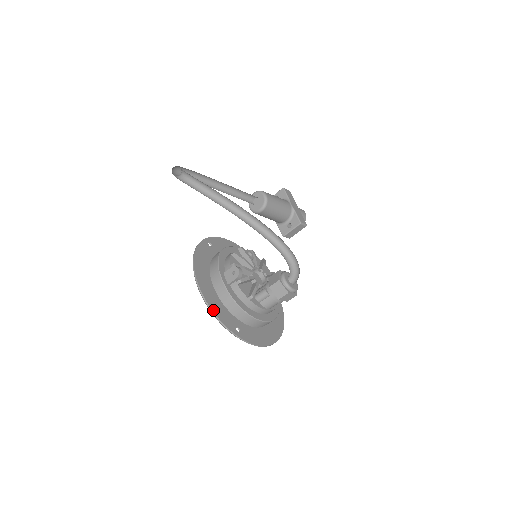
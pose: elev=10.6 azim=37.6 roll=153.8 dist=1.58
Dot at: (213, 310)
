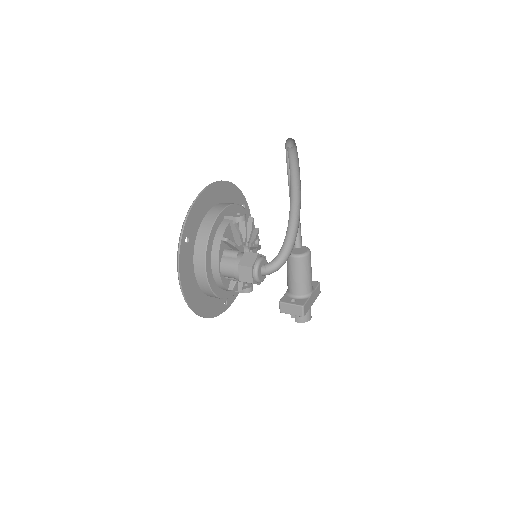
Dot at: (195, 203)
